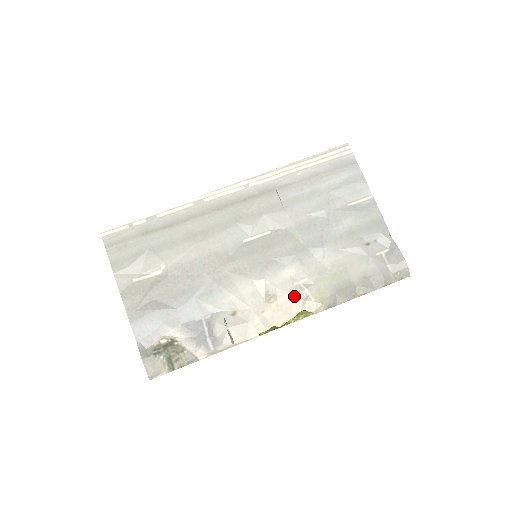
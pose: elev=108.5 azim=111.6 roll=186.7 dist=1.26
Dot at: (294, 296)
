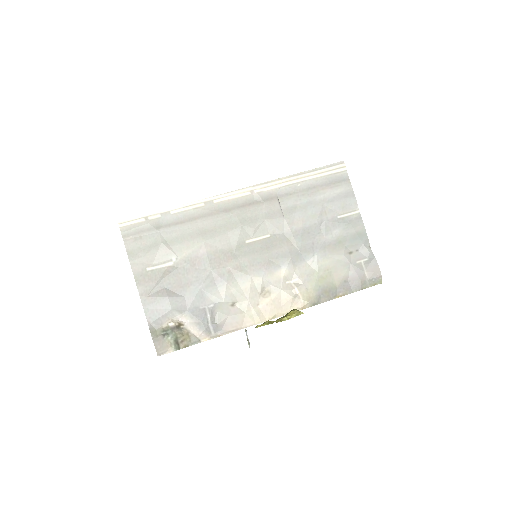
Dot at: (285, 293)
